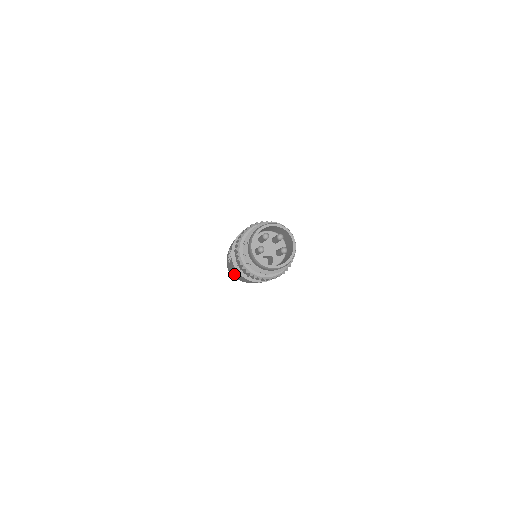
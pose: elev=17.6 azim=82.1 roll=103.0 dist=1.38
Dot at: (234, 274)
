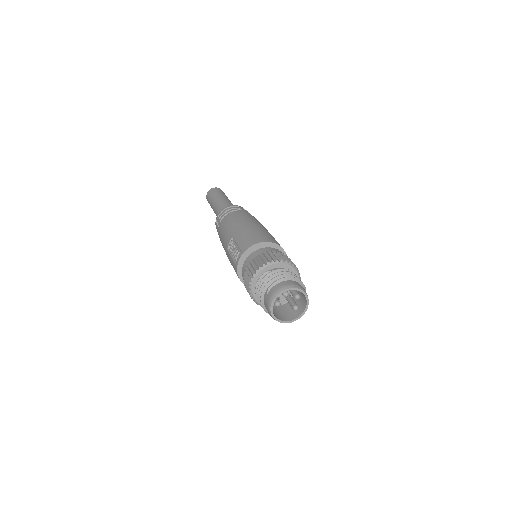
Dot at: occluded
